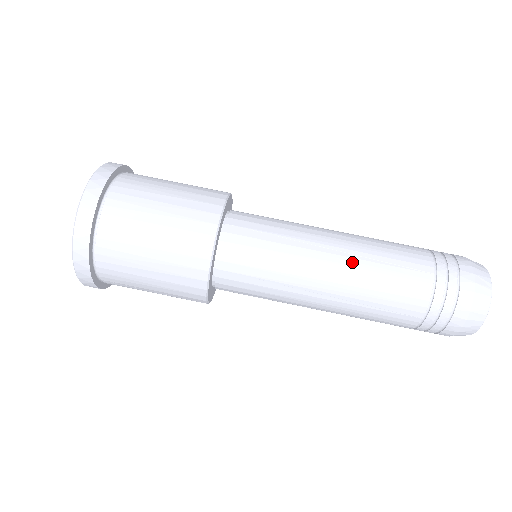
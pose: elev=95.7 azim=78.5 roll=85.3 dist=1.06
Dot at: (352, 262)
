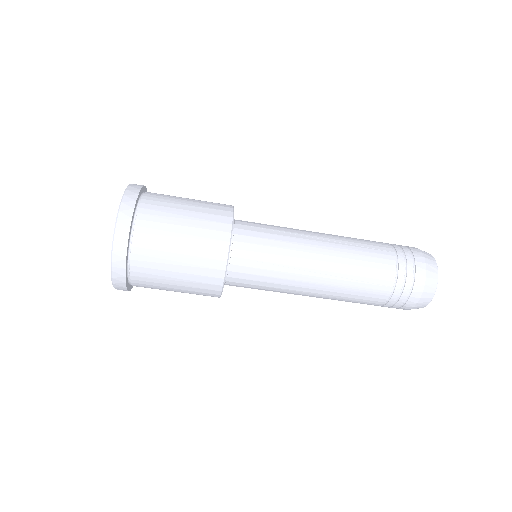
Dot at: (331, 282)
